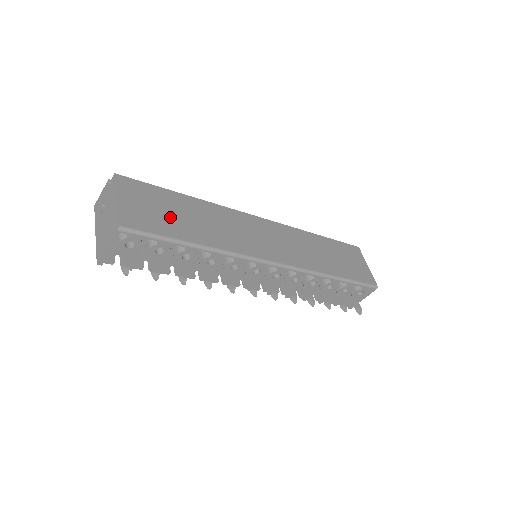
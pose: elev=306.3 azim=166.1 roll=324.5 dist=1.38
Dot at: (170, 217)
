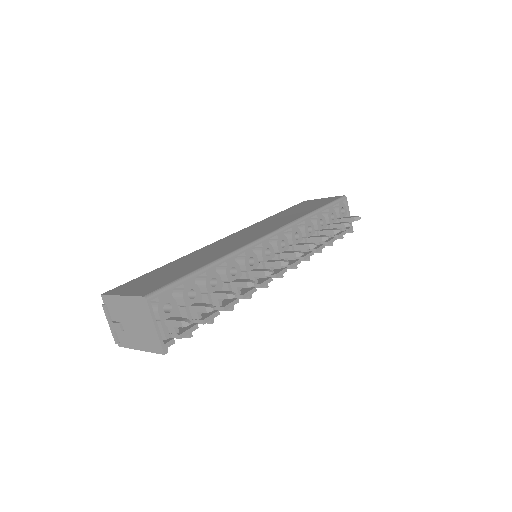
Dot at: (170, 274)
